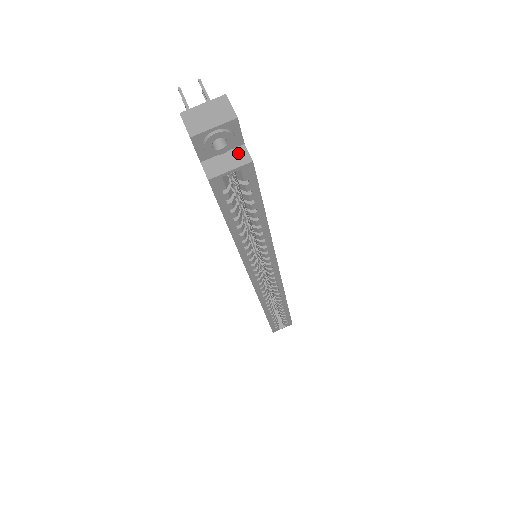
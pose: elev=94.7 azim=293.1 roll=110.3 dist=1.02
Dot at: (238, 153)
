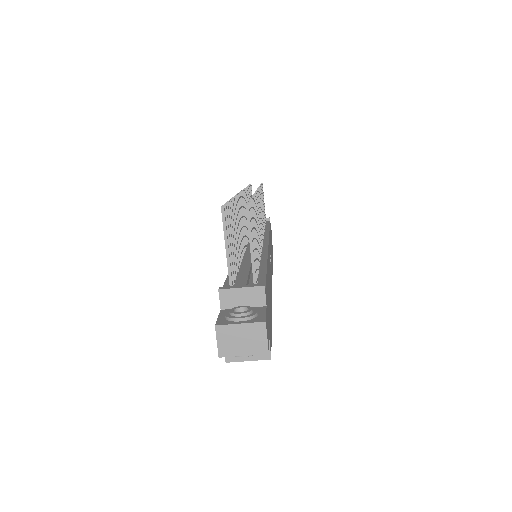
Dot at: occluded
